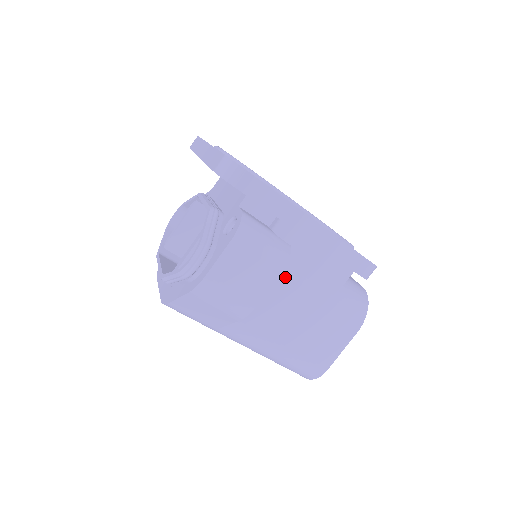
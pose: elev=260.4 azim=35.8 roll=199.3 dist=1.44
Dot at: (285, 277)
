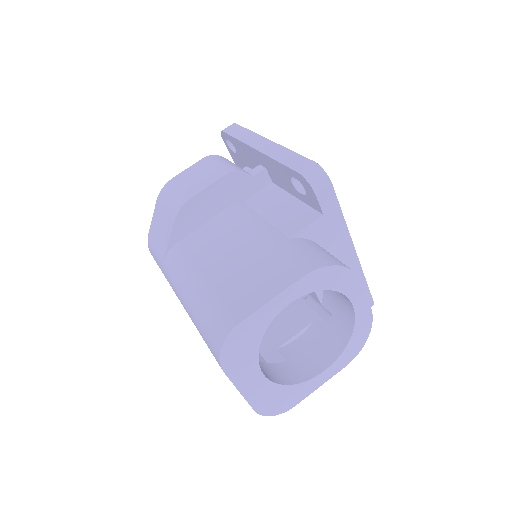
Dot at: (244, 214)
